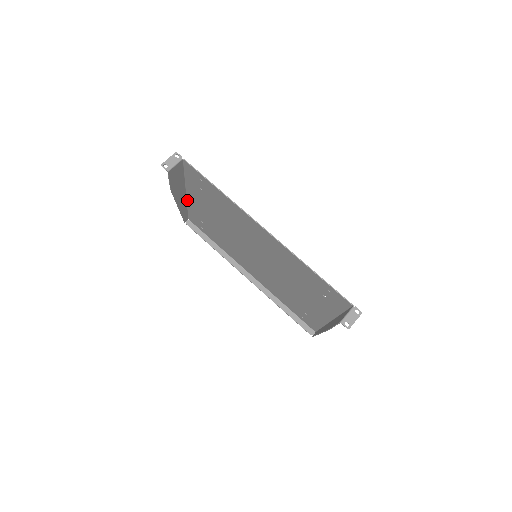
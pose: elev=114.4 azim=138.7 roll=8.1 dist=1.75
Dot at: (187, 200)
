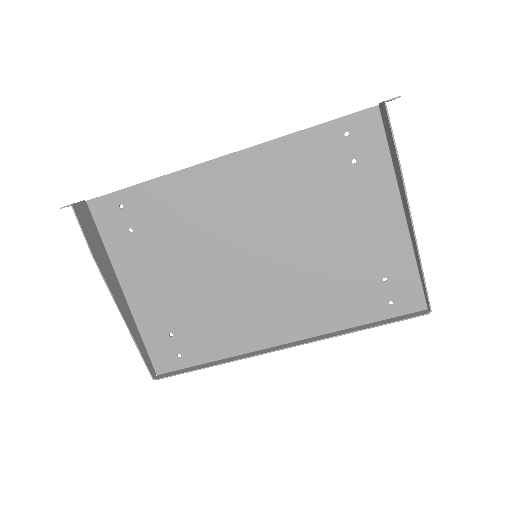
Dot at: (131, 312)
